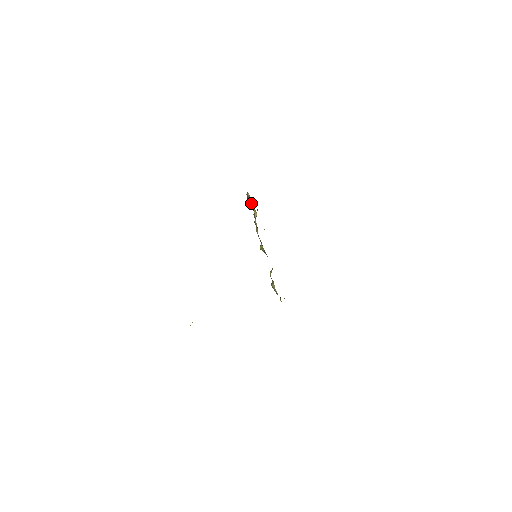
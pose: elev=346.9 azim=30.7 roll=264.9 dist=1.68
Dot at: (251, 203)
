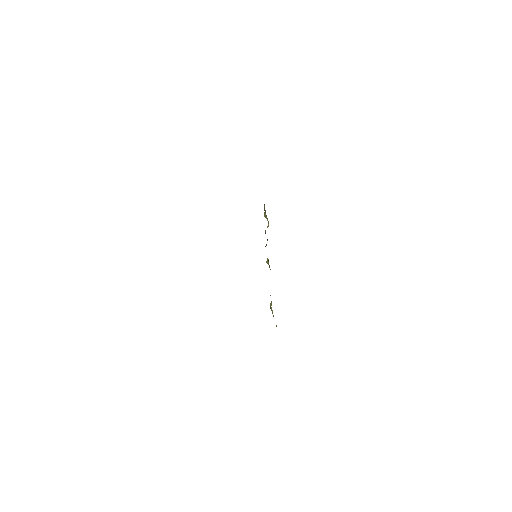
Dot at: occluded
